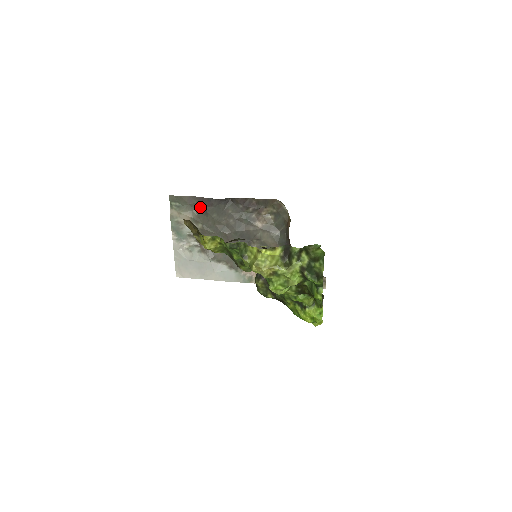
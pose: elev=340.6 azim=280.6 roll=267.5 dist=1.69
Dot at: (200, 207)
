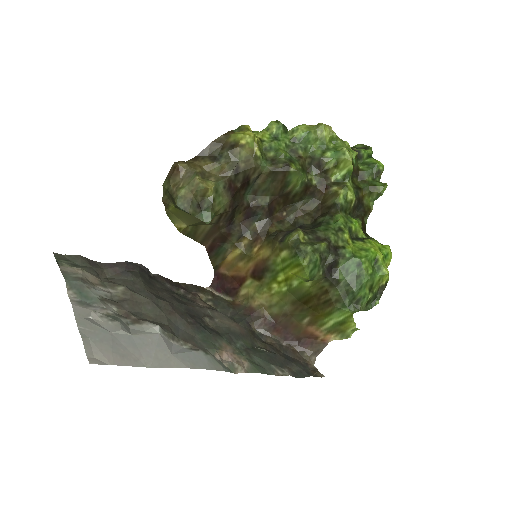
Dot at: (110, 275)
